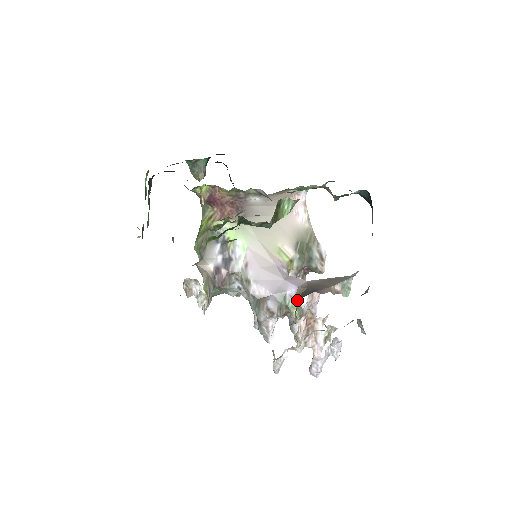
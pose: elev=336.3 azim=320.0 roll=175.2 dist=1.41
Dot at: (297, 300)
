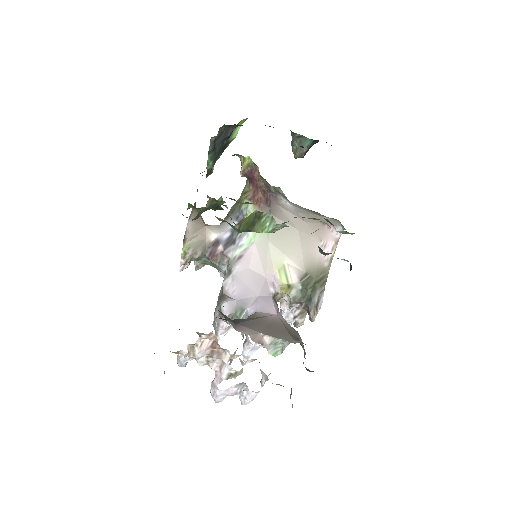
Dot at: occluded
